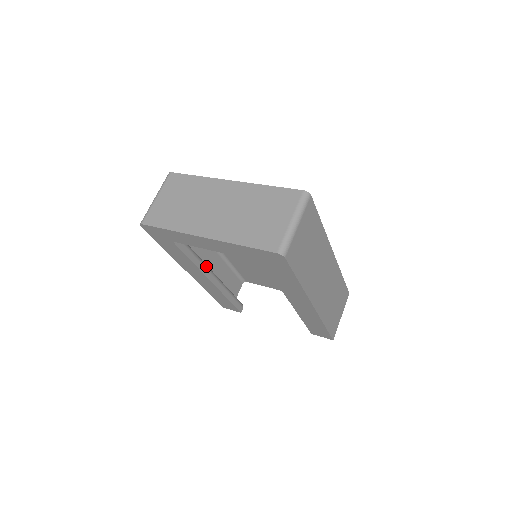
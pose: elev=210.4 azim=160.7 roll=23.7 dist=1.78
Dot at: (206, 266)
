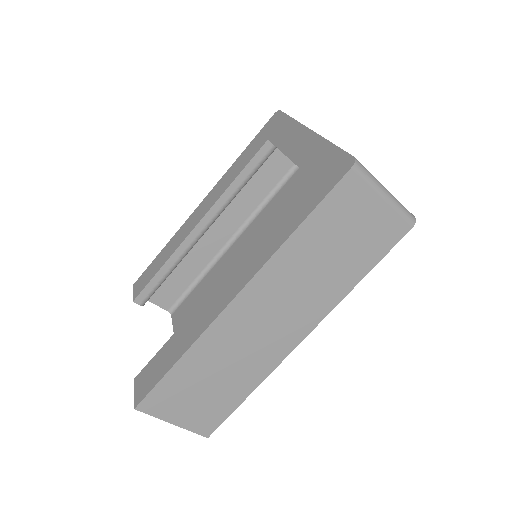
Dot at: (222, 210)
